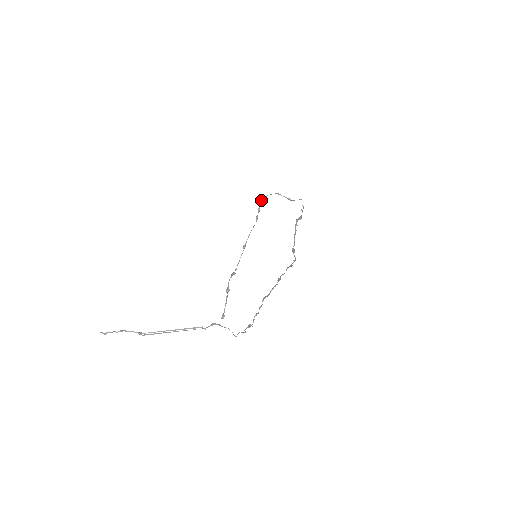
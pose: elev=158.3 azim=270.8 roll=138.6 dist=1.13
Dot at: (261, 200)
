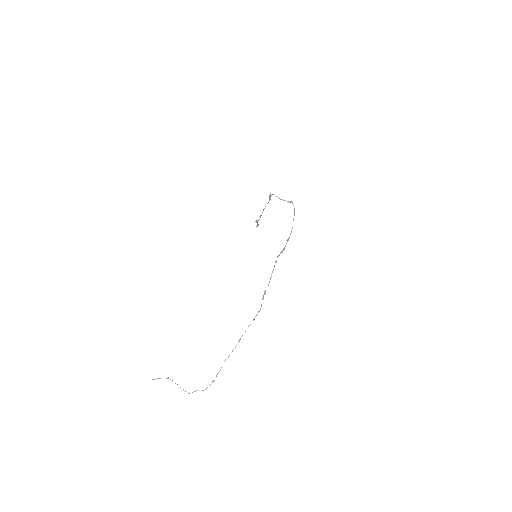
Dot at: occluded
